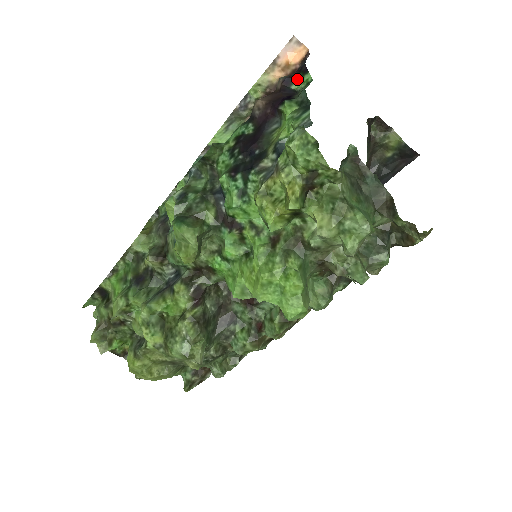
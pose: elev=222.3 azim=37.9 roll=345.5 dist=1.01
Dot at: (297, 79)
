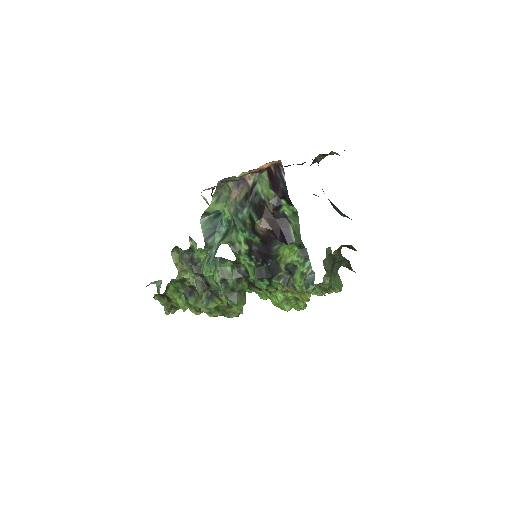
Dot at: (283, 205)
